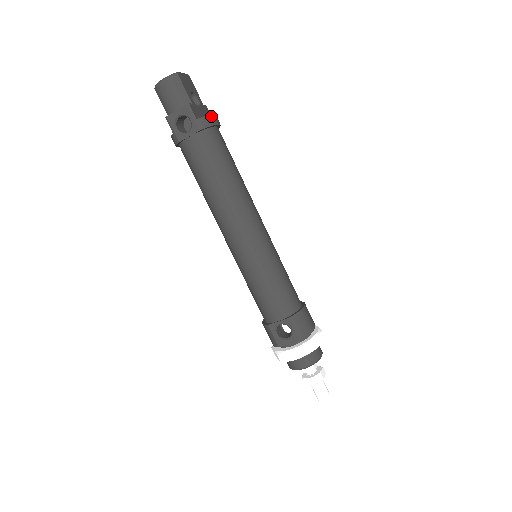
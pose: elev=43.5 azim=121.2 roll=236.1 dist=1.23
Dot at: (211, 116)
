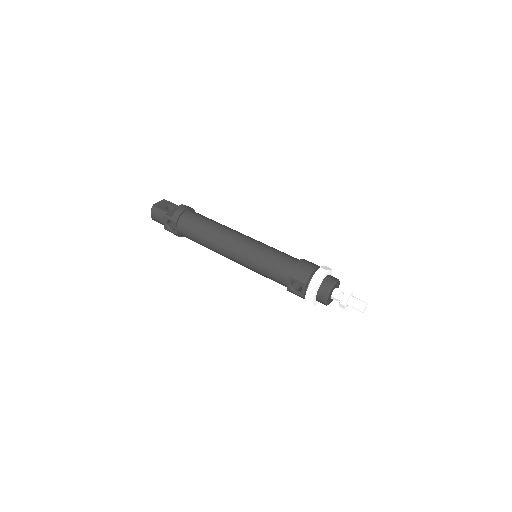
Dot at: (178, 209)
